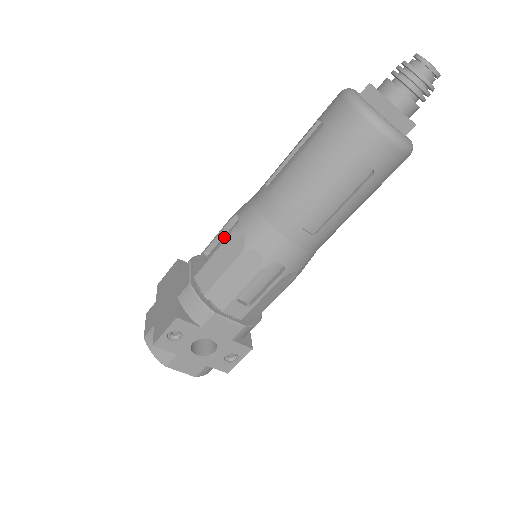
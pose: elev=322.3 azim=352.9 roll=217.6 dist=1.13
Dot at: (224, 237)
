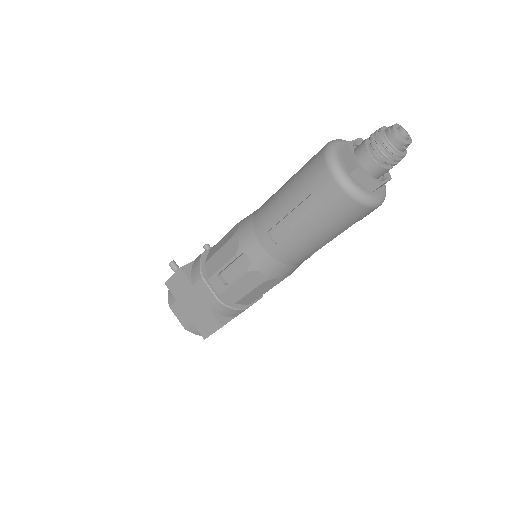
Dot at: (234, 264)
